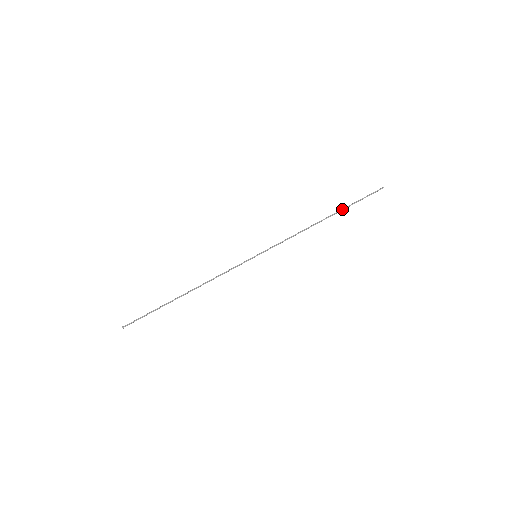
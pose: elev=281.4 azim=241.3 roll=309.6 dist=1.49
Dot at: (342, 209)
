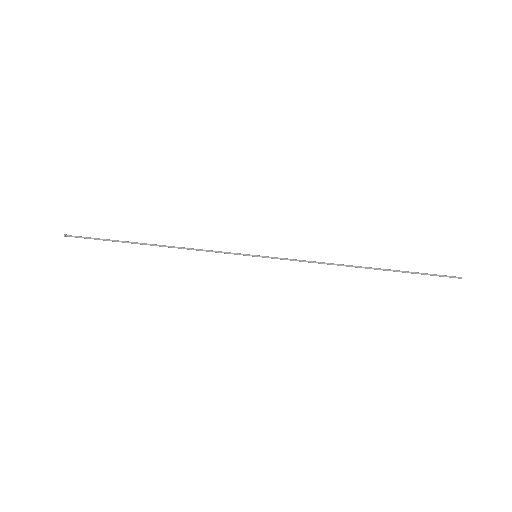
Dot at: (393, 270)
